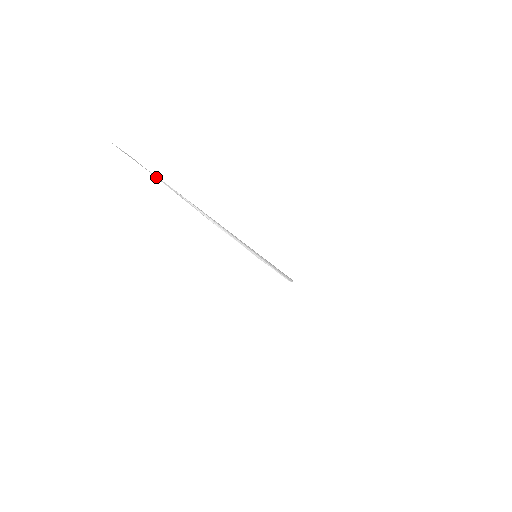
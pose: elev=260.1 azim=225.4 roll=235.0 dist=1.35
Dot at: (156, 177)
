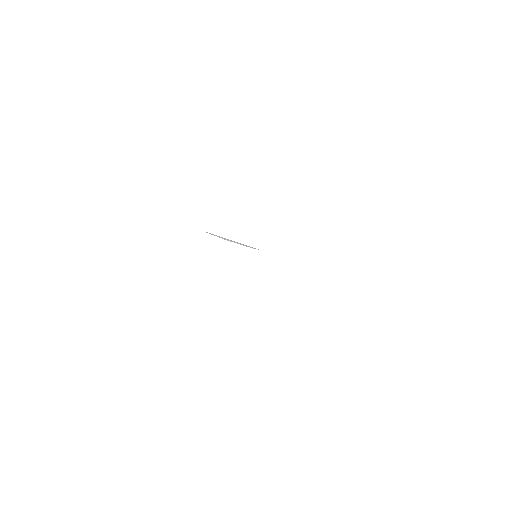
Dot at: occluded
